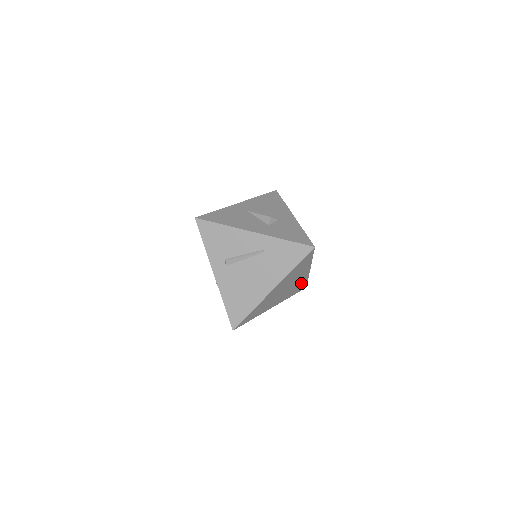
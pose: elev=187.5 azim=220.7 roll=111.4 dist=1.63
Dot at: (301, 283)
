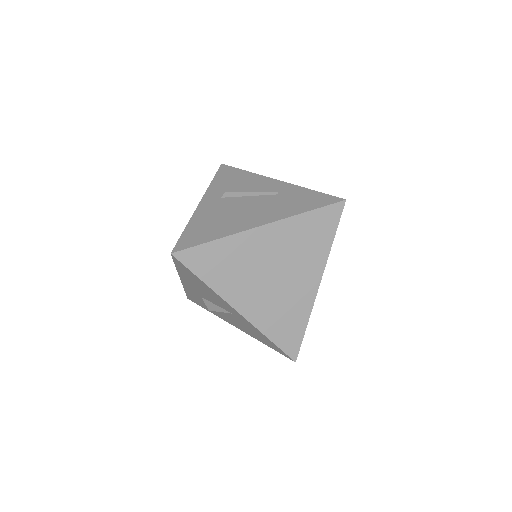
Dot at: (296, 316)
